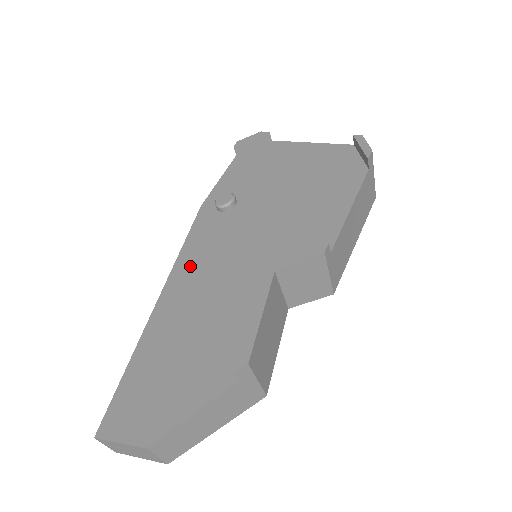
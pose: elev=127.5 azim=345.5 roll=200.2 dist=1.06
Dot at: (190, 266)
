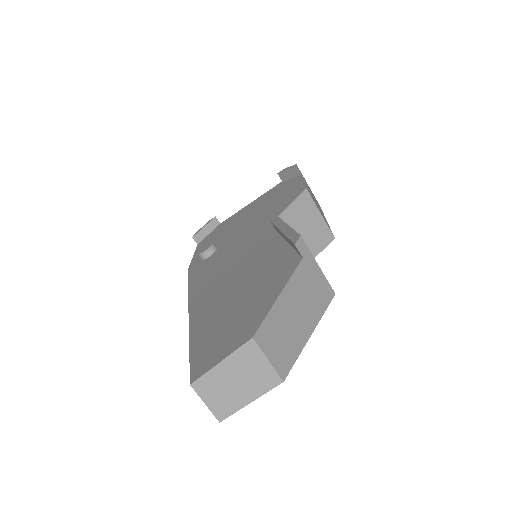
Dot at: (204, 282)
